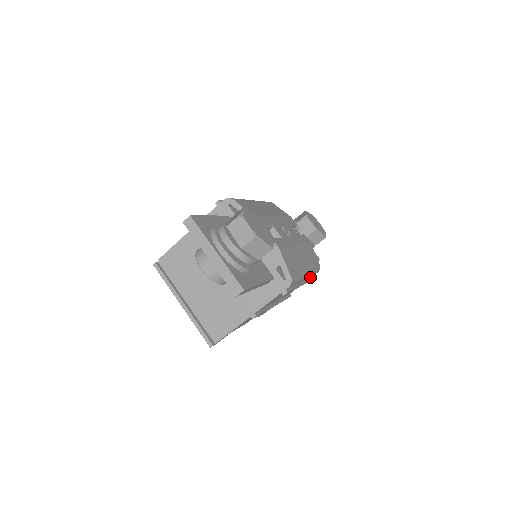
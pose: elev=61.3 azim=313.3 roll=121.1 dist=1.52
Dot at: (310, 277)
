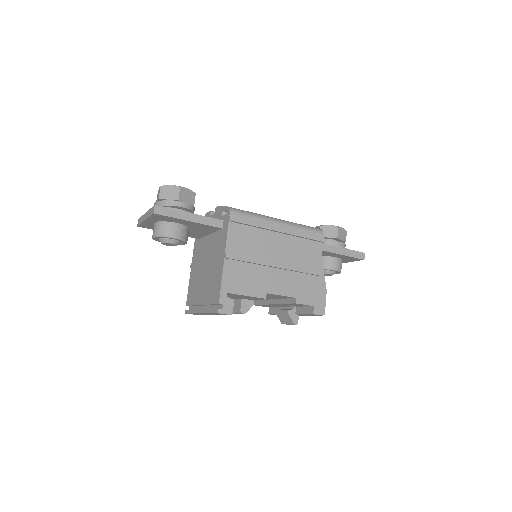
Dot at: (305, 234)
